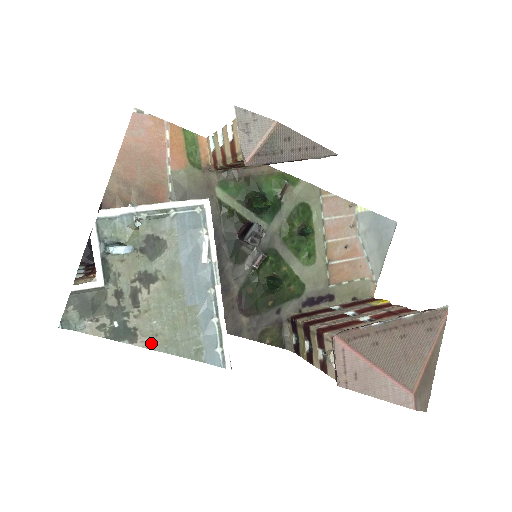
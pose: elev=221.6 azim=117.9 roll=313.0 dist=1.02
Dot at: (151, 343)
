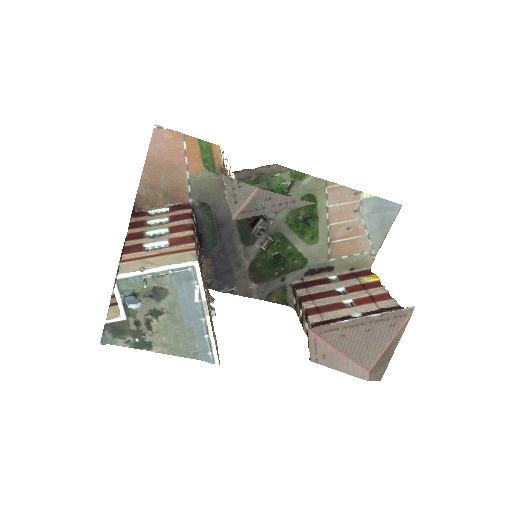
Dot at: (162, 350)
